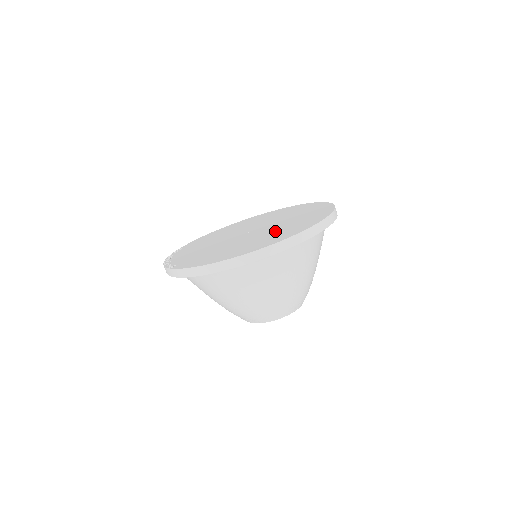
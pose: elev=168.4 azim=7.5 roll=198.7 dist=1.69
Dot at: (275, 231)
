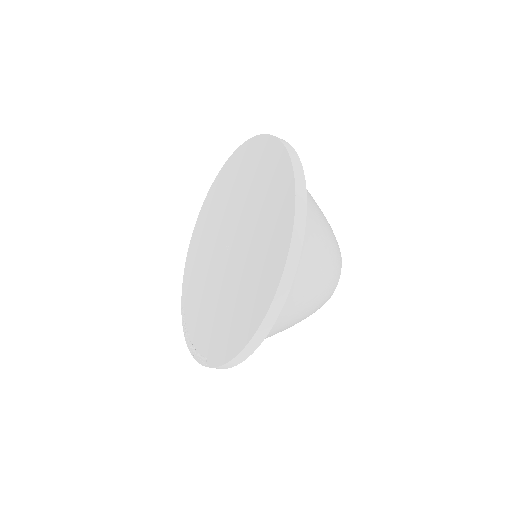
Dot at: (257, 239)
